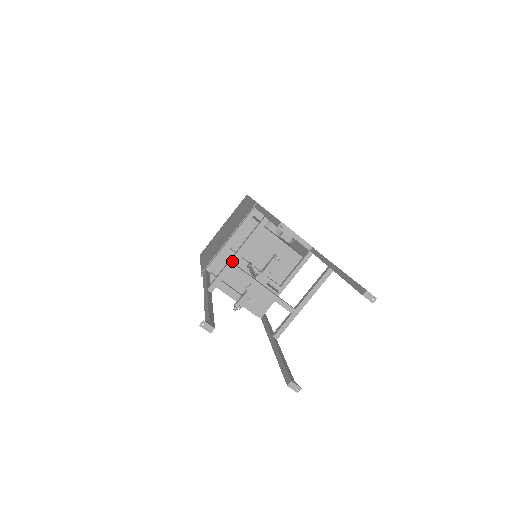
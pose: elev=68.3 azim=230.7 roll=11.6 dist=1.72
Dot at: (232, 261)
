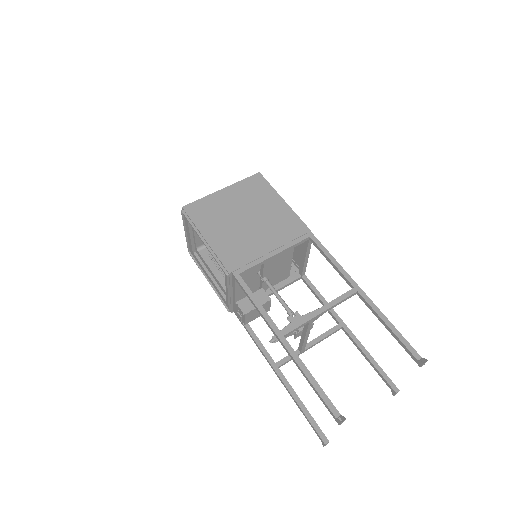
Dot at: (315, 317)
